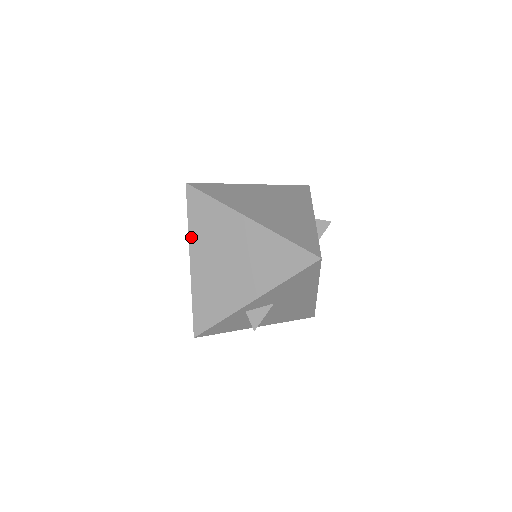
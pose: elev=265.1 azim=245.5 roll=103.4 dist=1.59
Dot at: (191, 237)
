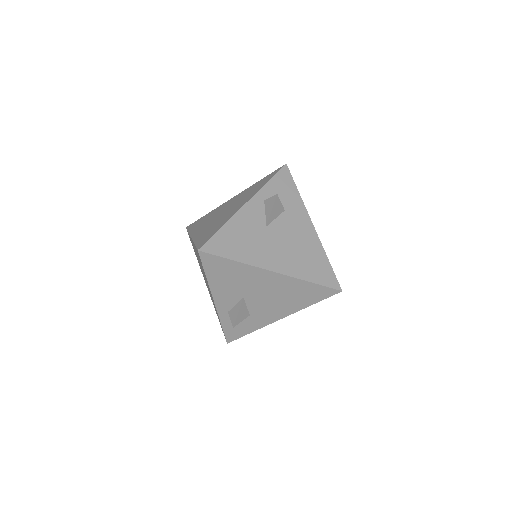
Dot at: (199, 265)
